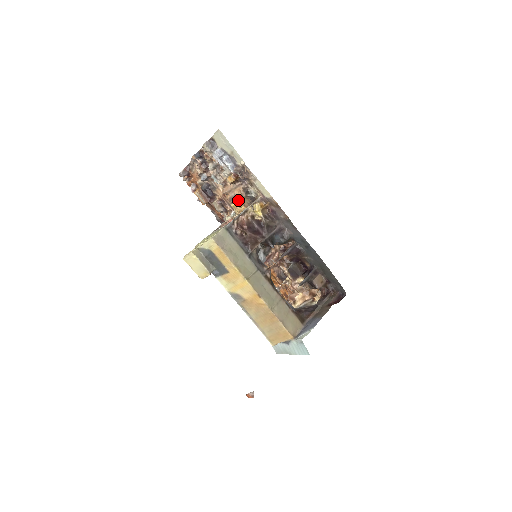
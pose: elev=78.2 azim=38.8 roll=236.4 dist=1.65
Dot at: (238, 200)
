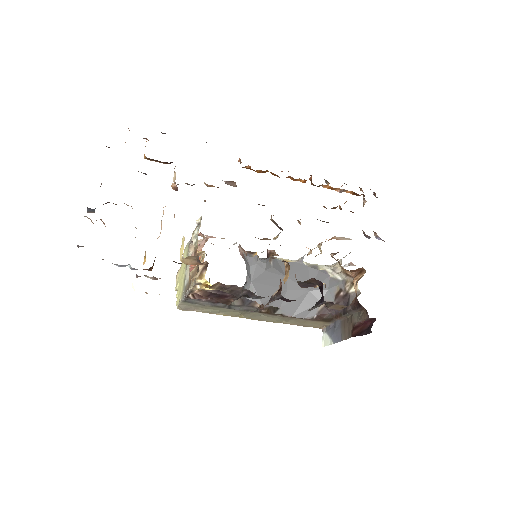
Dot at: (180, 260)
